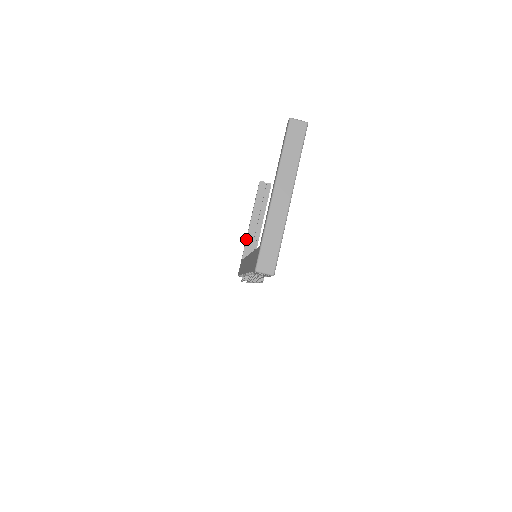
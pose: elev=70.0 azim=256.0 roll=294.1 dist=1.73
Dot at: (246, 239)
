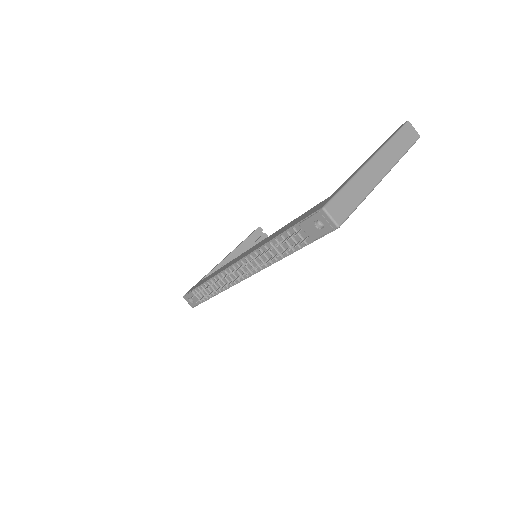
Dot at: (216, 266)
